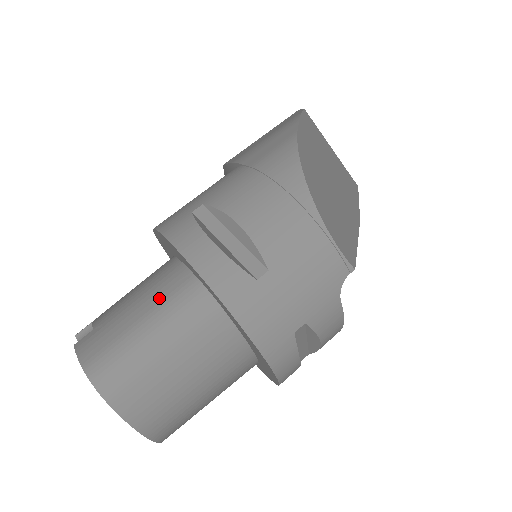
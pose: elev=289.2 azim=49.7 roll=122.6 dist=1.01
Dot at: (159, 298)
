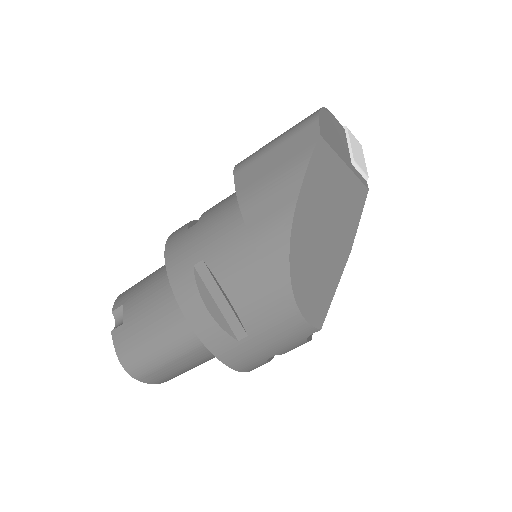
Dot at: (169, 322)
